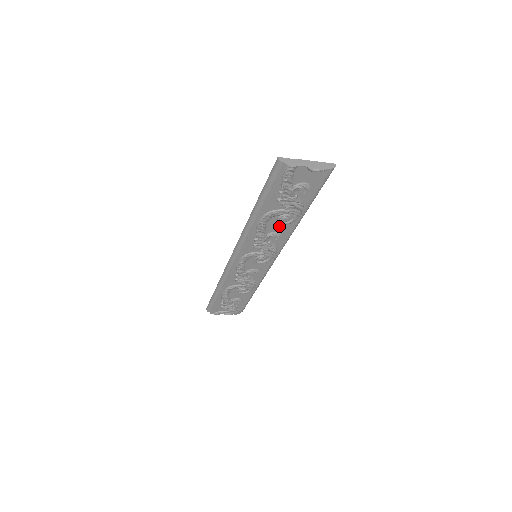
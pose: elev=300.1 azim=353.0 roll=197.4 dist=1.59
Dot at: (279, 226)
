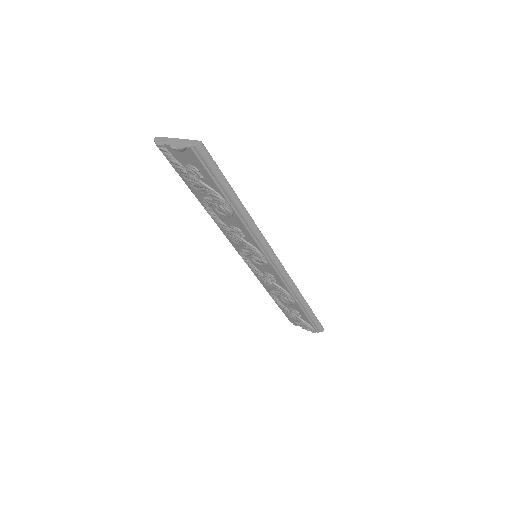
Dot at: (229, 219)
